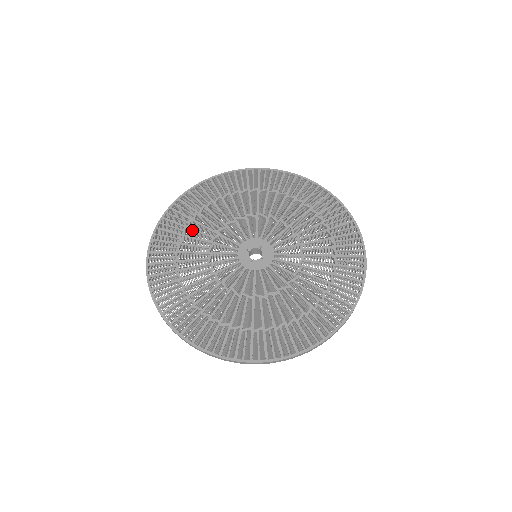
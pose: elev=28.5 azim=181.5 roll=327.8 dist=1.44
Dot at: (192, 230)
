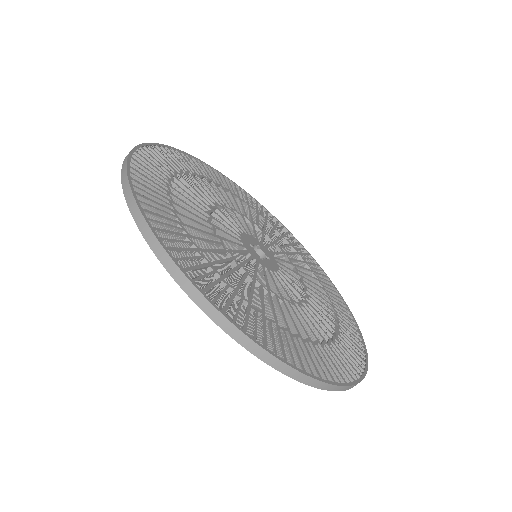
Dot at: (240, 202)
